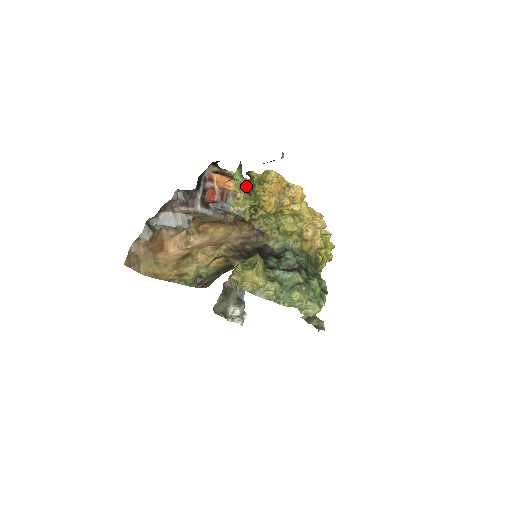
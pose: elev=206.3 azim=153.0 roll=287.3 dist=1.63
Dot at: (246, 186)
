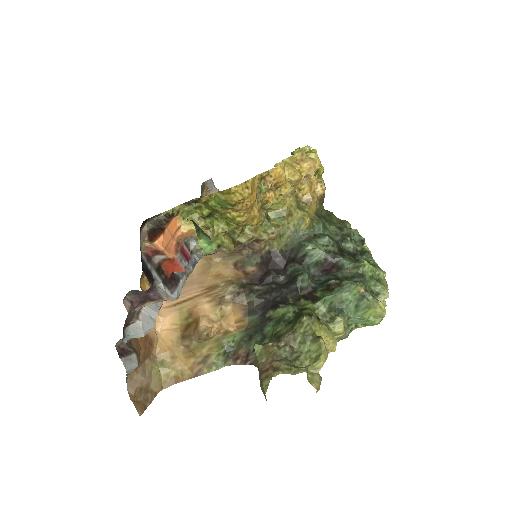
Dot at: (198, 209)
